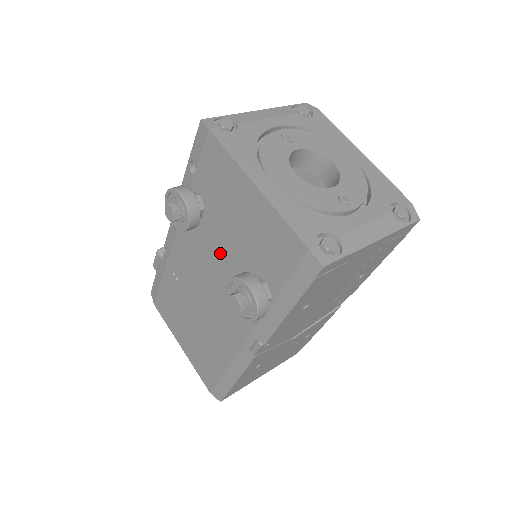
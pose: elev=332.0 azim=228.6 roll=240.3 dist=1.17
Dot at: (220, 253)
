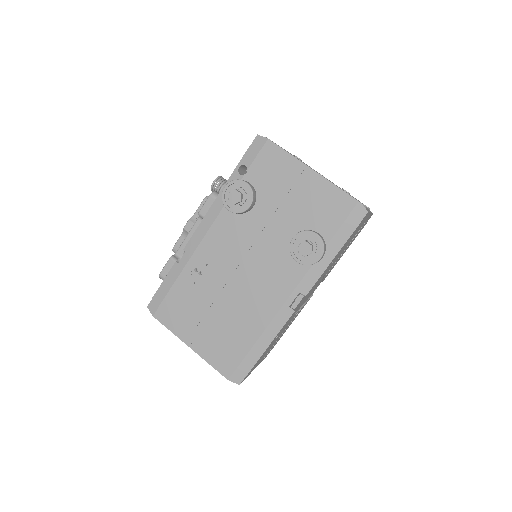
Dot at: (266, 230)
